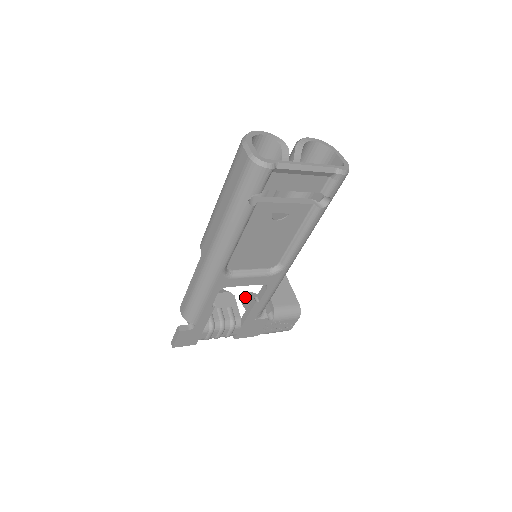
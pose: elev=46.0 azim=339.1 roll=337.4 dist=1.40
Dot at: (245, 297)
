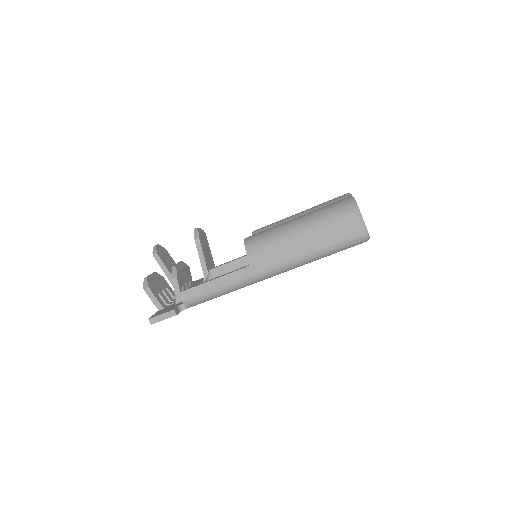
Dot at: (158, 251)
